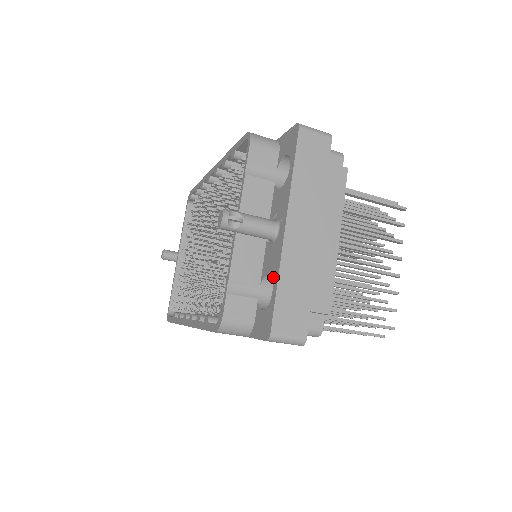
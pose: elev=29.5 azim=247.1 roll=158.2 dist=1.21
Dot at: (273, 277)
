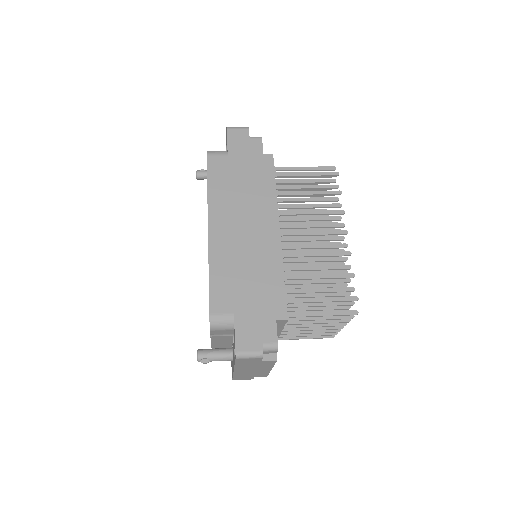
Dot at: (232, 369)
